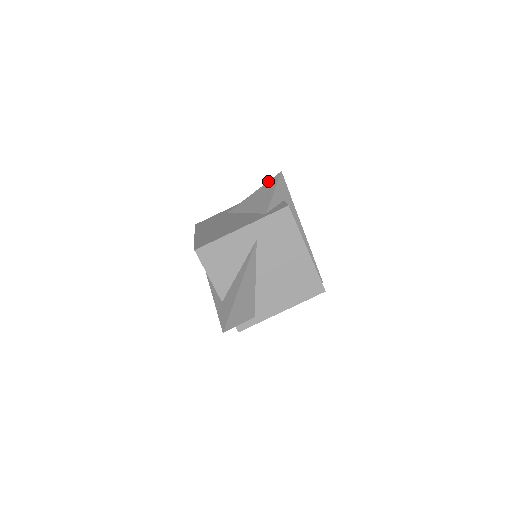
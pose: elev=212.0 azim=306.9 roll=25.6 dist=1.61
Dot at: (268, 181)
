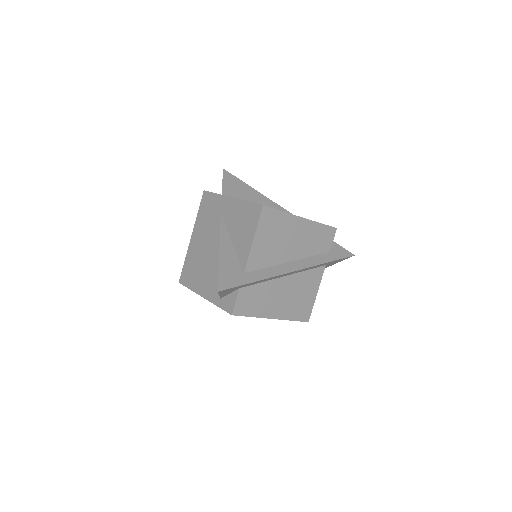
Dot at: (218, 273)
